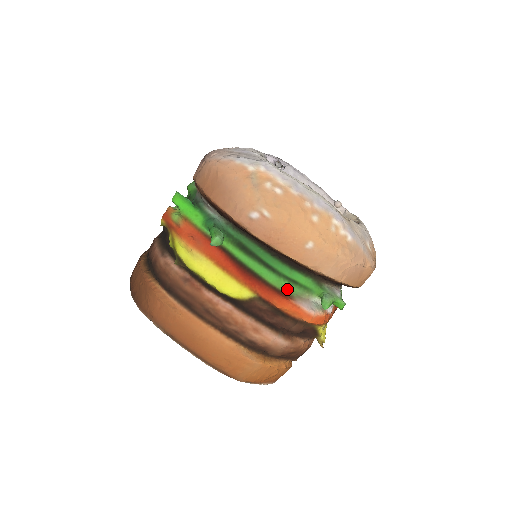
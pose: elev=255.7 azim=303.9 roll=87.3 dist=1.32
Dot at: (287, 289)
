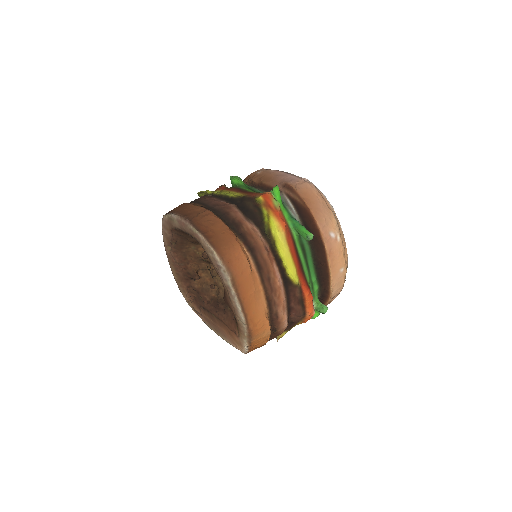
Dot at: (310, 290)
